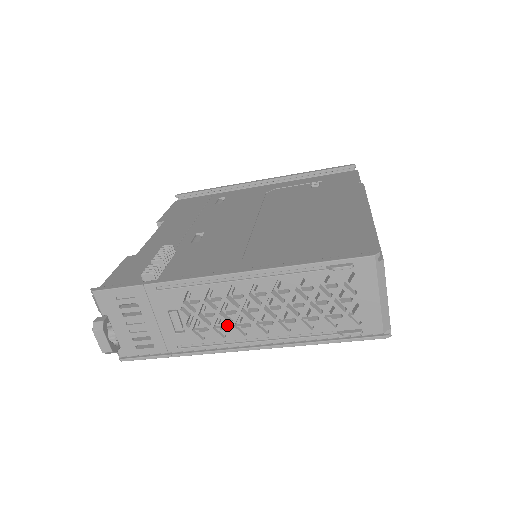
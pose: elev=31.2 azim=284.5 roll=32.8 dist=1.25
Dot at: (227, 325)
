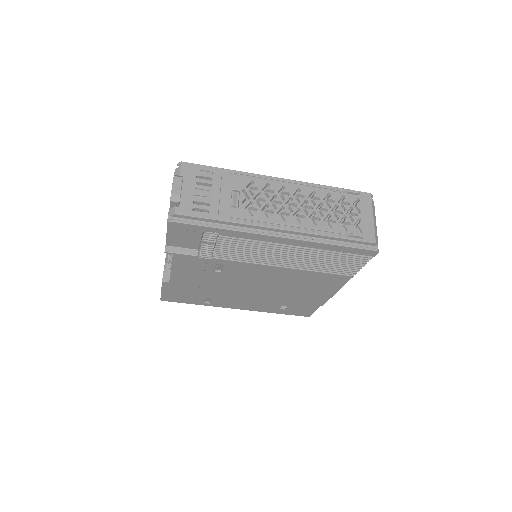
Dot at: (270, 215)
